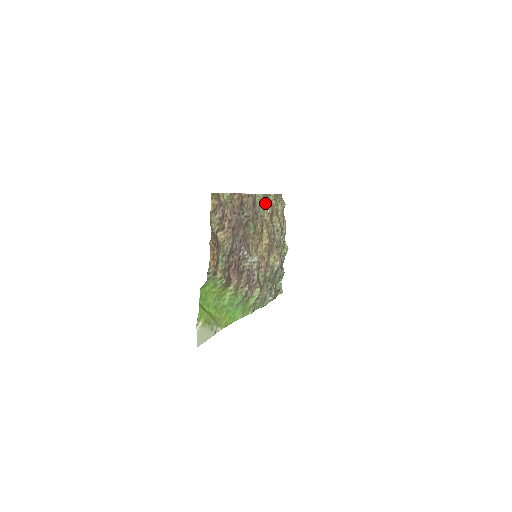
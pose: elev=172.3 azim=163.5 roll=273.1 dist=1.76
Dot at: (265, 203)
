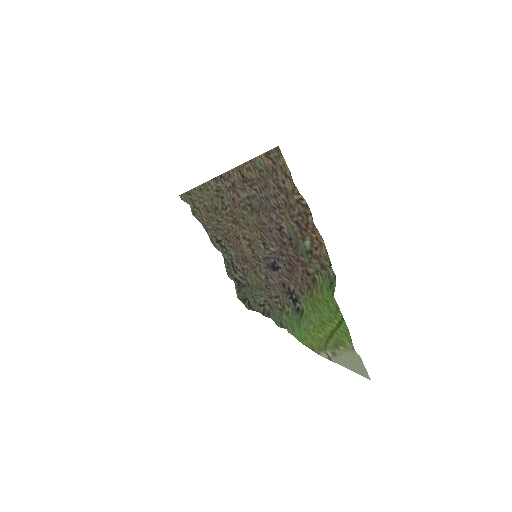
Dot at: (211, 194)
